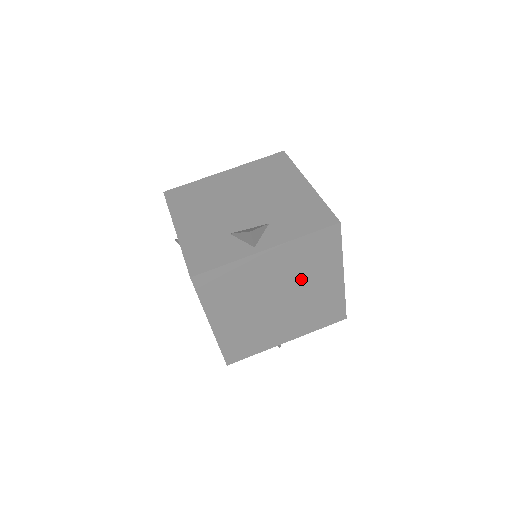
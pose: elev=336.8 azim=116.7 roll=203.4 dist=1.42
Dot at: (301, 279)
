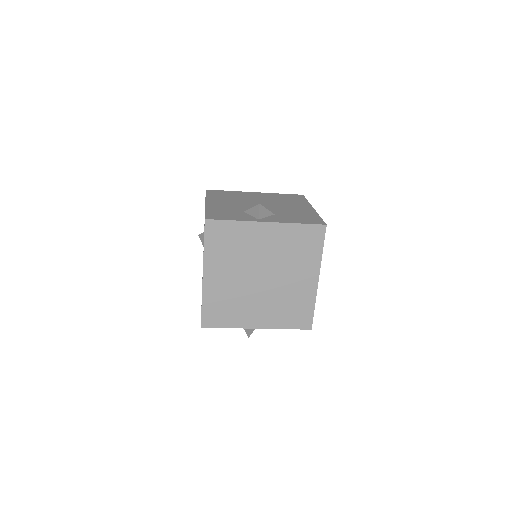
Dot at: (285, 265)
